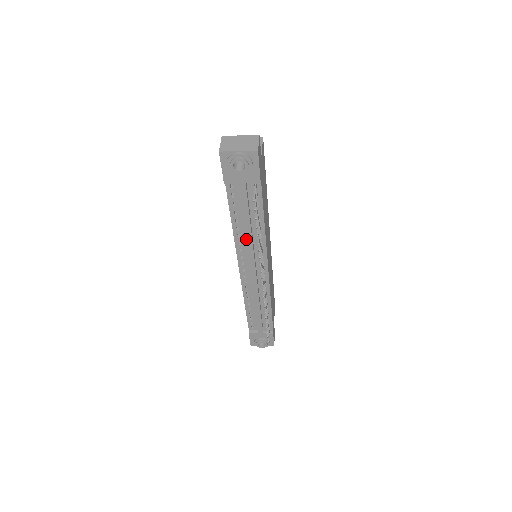
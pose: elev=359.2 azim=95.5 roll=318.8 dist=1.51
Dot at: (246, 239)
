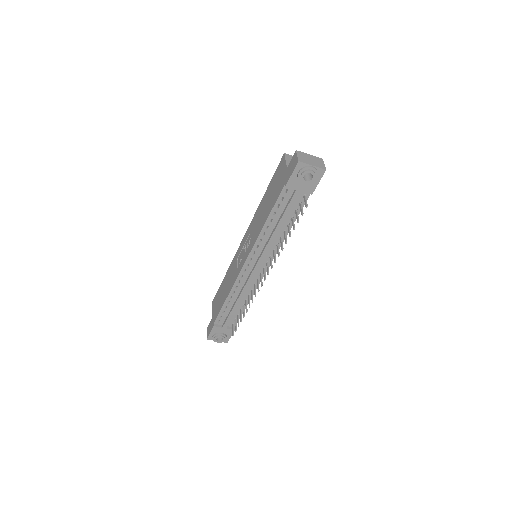
Dot at: (270, 238)
